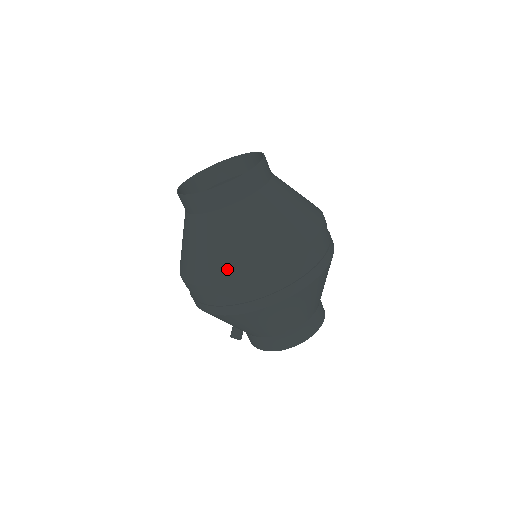
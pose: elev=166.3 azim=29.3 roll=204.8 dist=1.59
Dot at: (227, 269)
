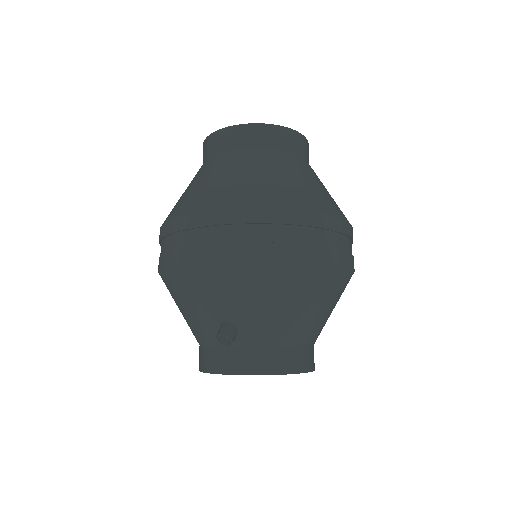
Dot at: (298, 197)
